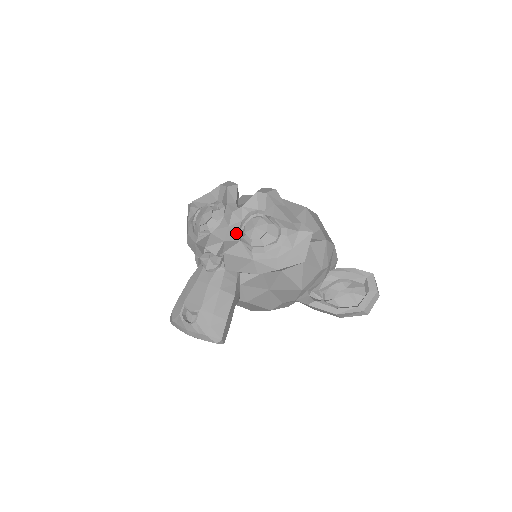
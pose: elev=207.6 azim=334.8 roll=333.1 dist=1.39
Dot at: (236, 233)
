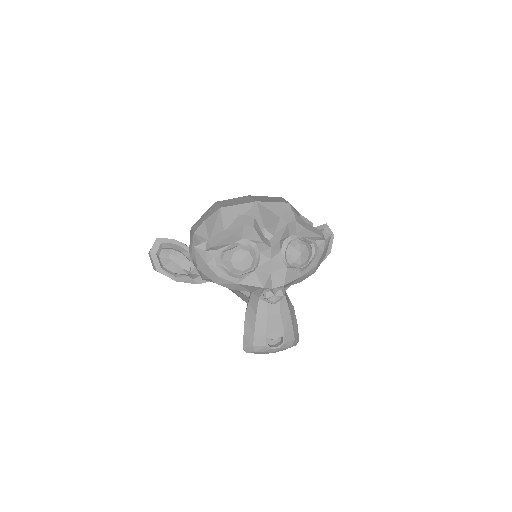
Dot at: (281, 263)
